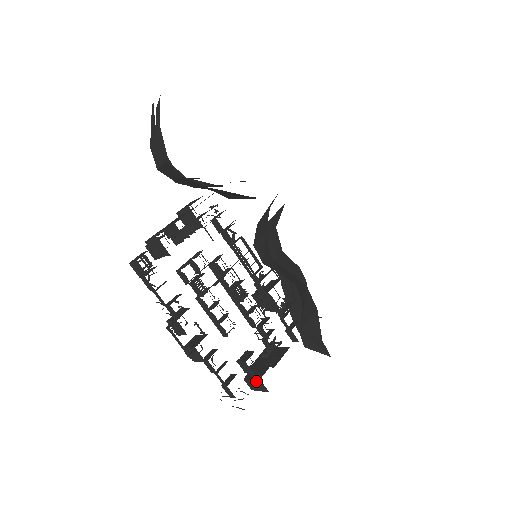
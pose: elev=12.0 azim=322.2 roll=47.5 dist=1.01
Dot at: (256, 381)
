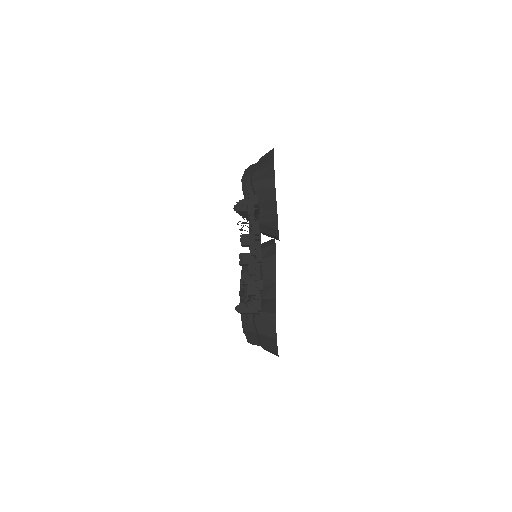
Dot at: (252, 303)
